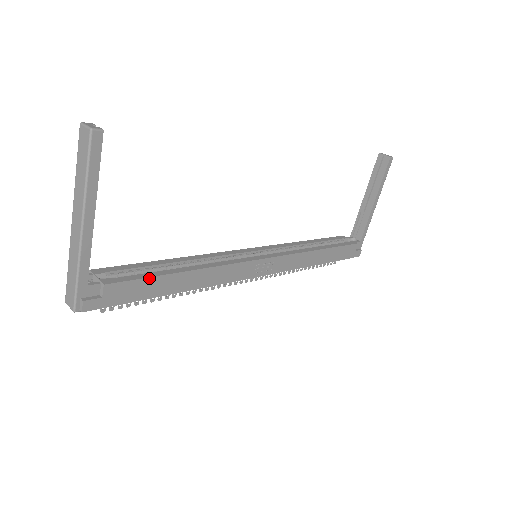
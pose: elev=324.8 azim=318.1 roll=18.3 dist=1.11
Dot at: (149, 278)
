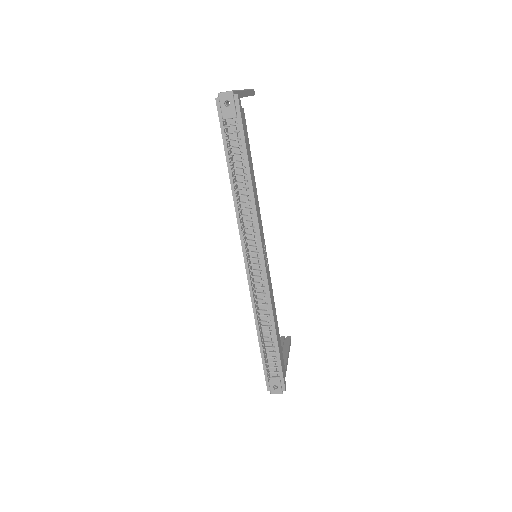
Dot at: occluded
